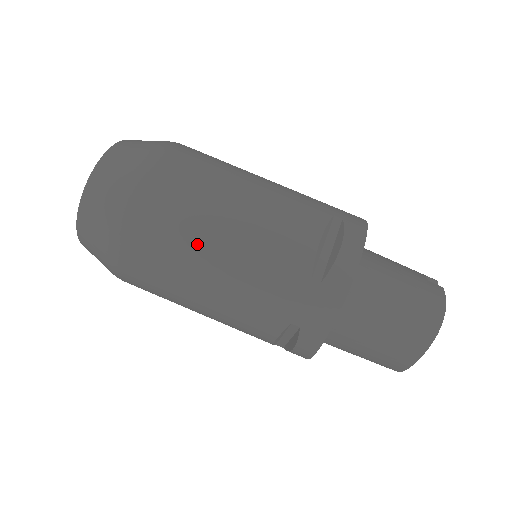
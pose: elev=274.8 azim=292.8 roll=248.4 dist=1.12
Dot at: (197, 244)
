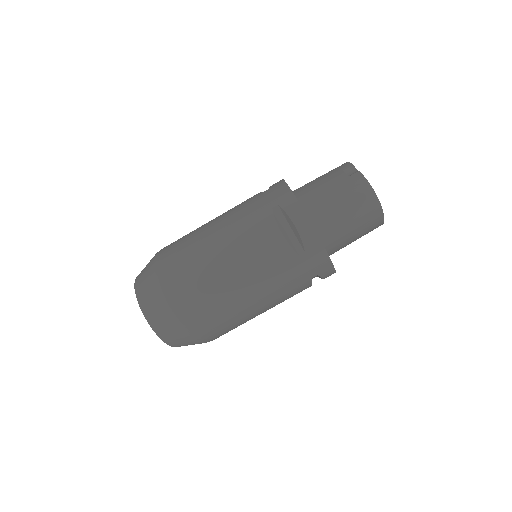
Dot at: (234, 300)
